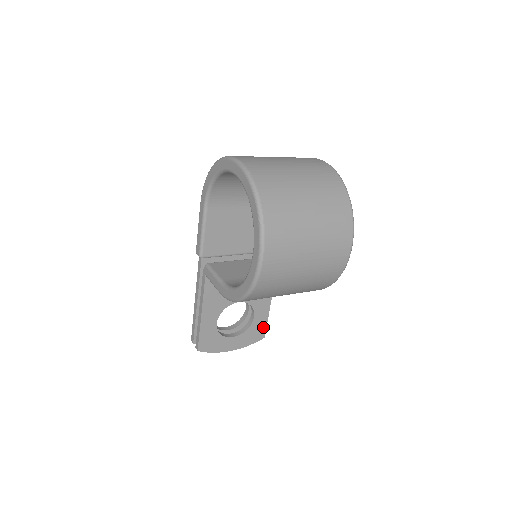
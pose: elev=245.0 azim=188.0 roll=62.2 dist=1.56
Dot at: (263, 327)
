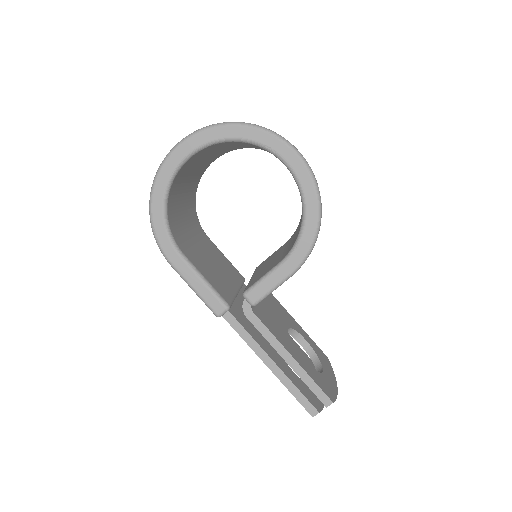
Dot at: (317, 348)
